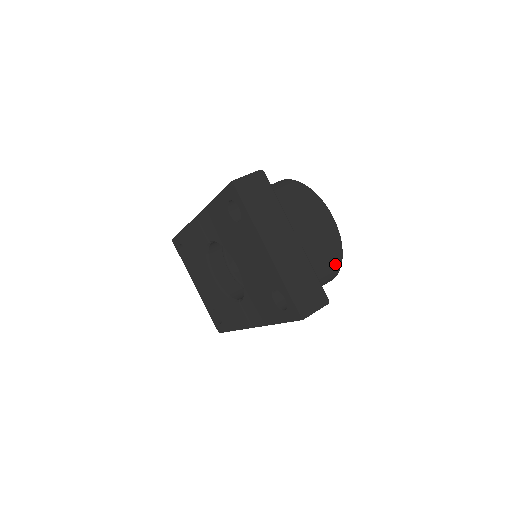
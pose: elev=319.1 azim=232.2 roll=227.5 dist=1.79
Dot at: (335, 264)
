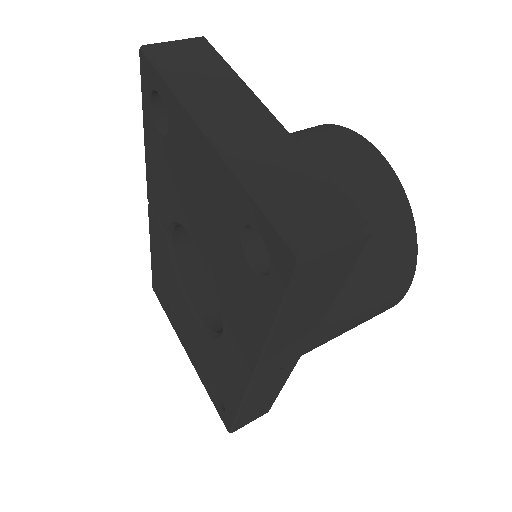
Dot at: (401, 233)
